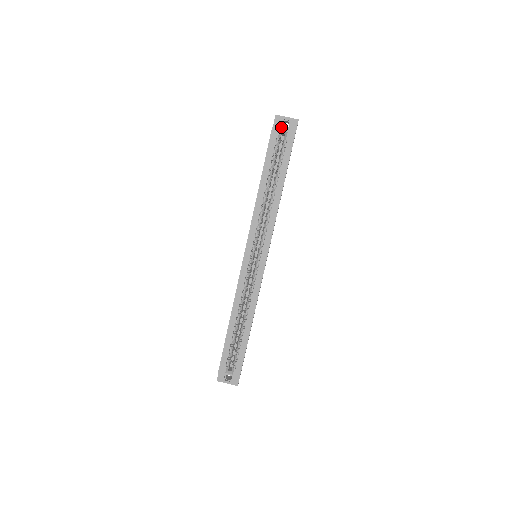
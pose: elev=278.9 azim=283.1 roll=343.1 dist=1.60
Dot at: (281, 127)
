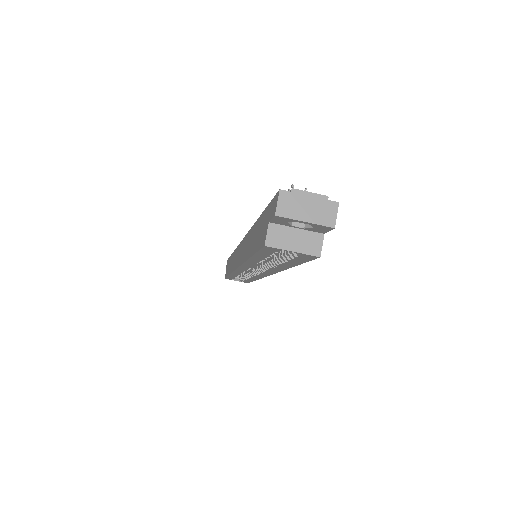
Dot at: (290, 225)
